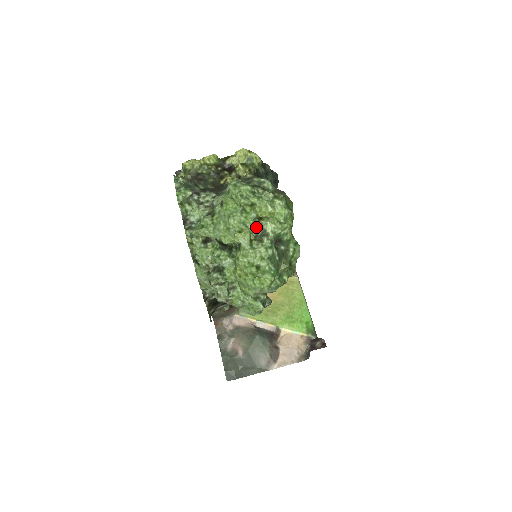
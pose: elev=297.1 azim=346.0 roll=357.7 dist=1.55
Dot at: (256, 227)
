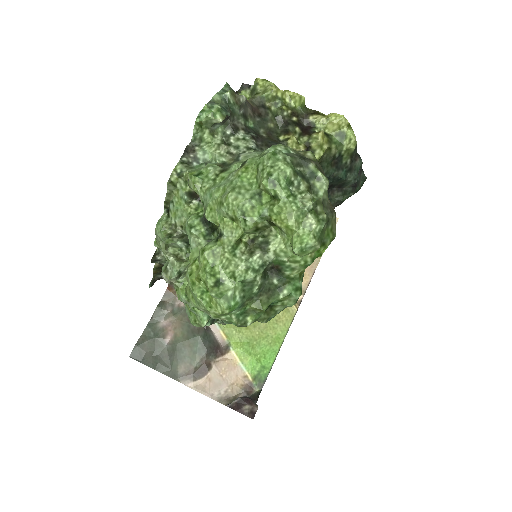
Dot at: (259, 230)
